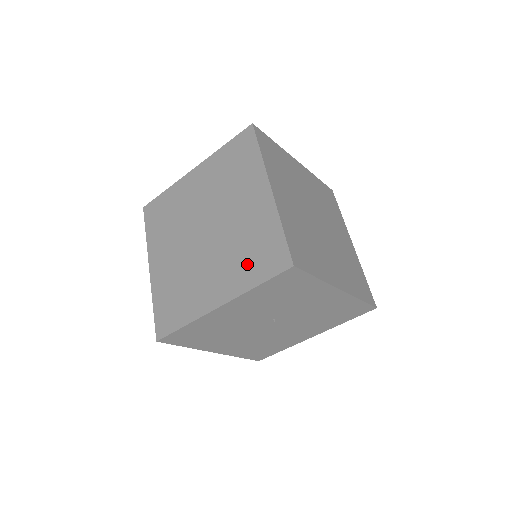
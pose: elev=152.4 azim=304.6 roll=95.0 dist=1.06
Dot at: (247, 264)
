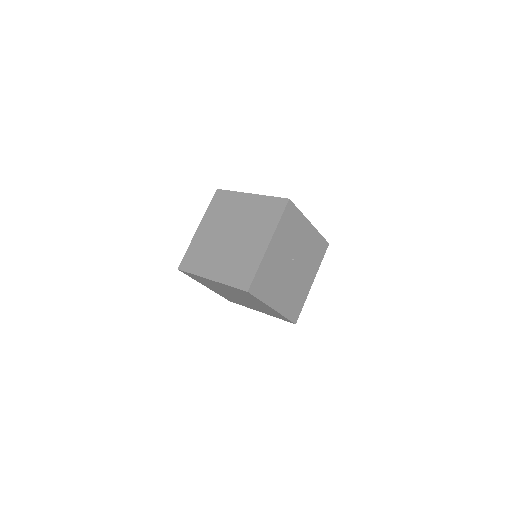
Dot at: (267, 220)
